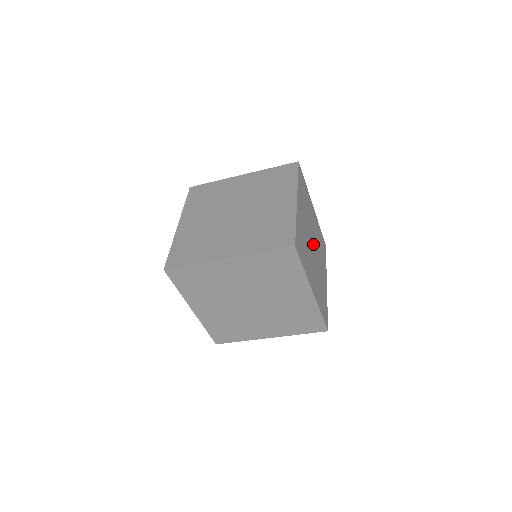
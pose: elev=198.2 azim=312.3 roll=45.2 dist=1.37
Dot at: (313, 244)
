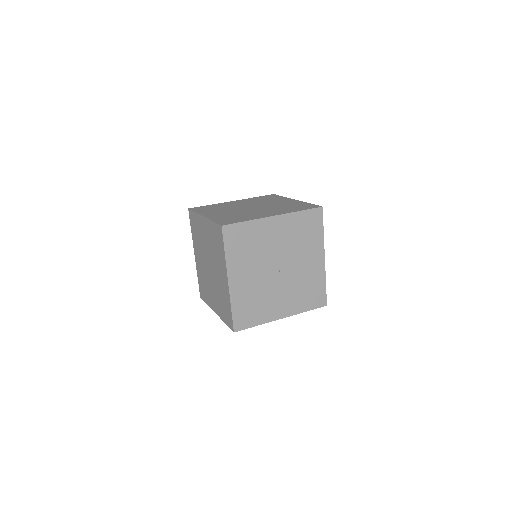
Dot at: occluded
